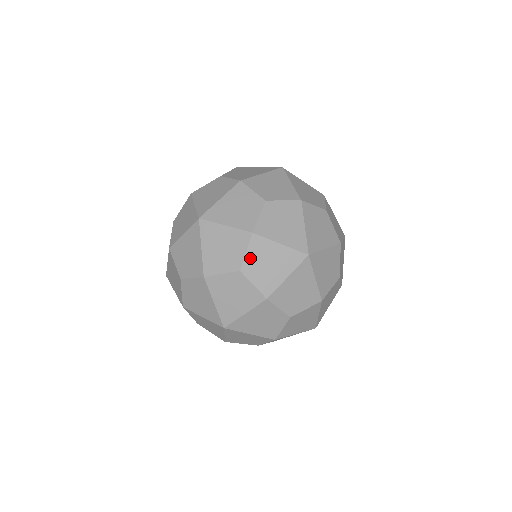
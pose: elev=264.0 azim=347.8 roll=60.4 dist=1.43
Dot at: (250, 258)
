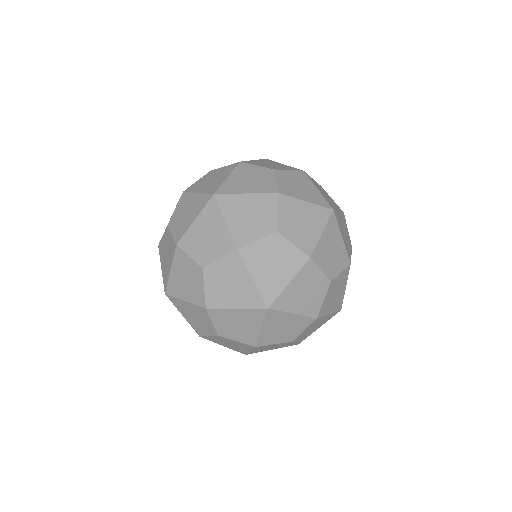
Dot at: (219, 267)
